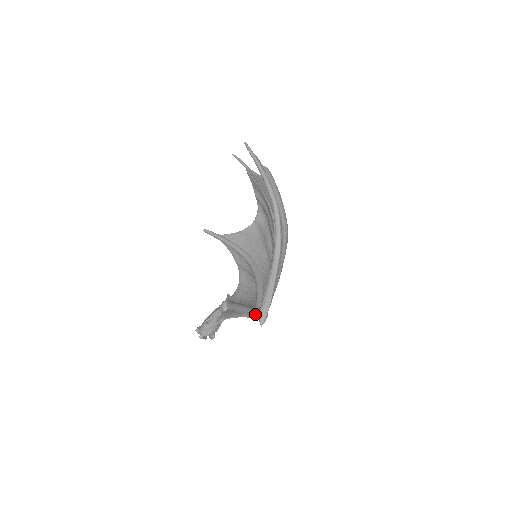
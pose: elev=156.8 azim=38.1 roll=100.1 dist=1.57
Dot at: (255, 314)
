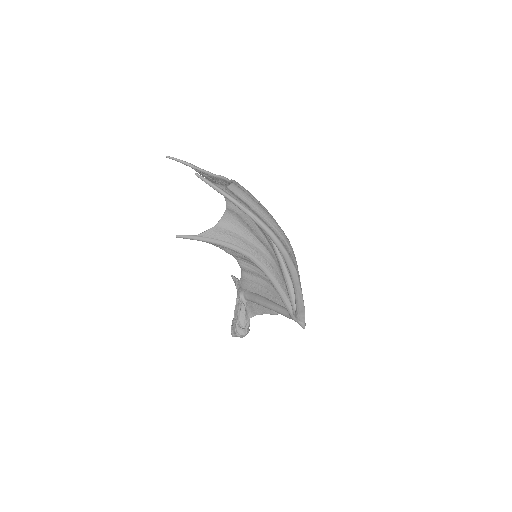
Dot at: (292, 319)
